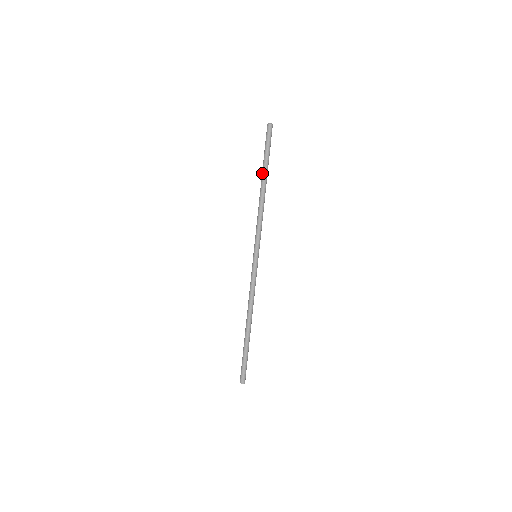
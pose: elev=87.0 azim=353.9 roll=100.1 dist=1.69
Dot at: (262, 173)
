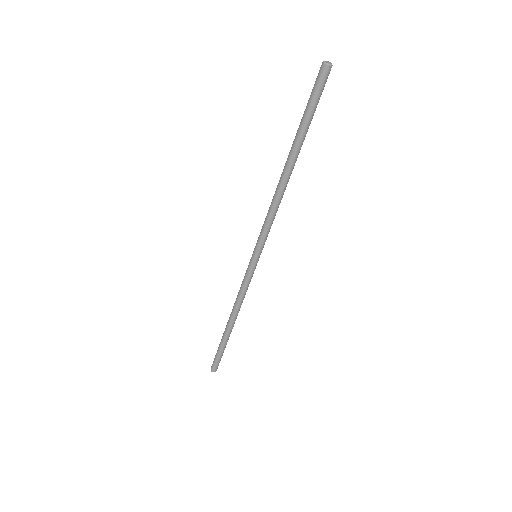
Dot at: (291, 147)
